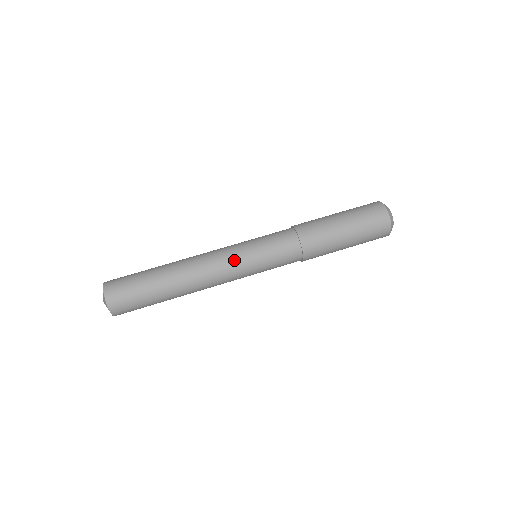
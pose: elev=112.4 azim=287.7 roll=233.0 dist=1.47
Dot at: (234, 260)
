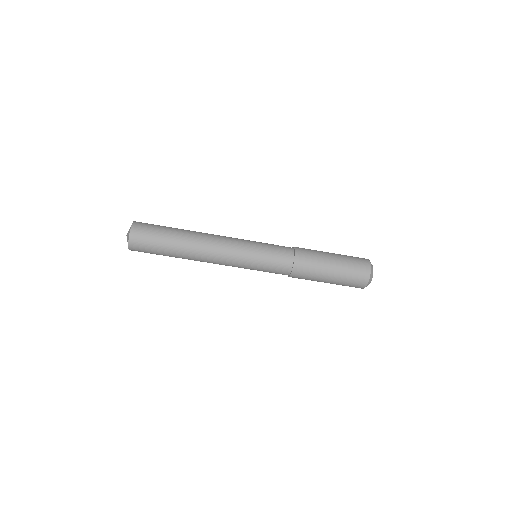
Dot at: (237, 256)
